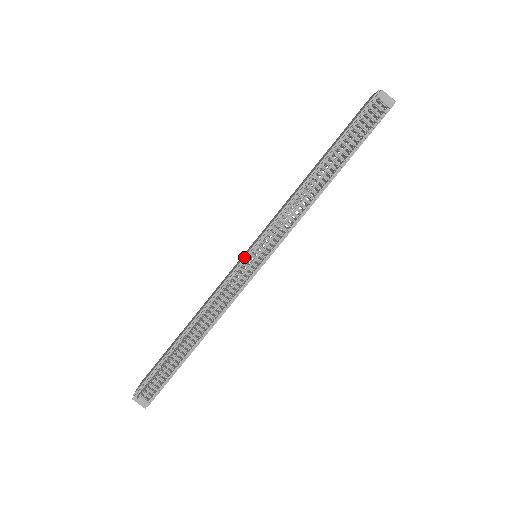
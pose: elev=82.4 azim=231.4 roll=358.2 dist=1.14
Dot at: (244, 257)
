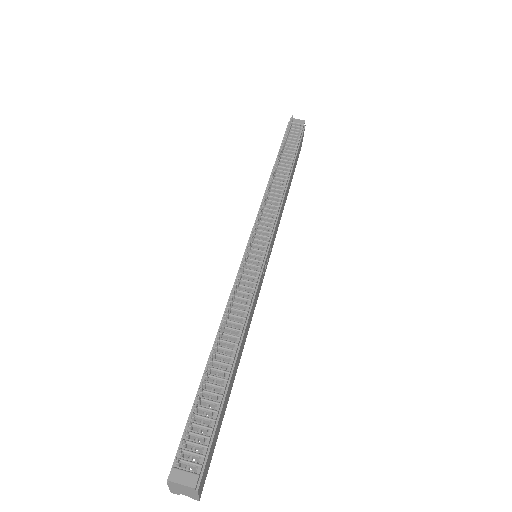
Dot at: (244, 252)
